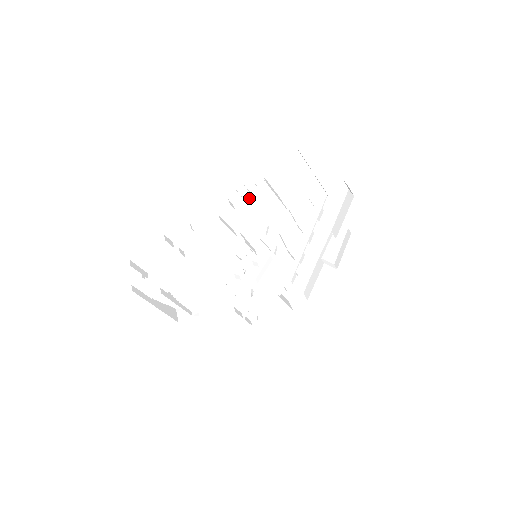
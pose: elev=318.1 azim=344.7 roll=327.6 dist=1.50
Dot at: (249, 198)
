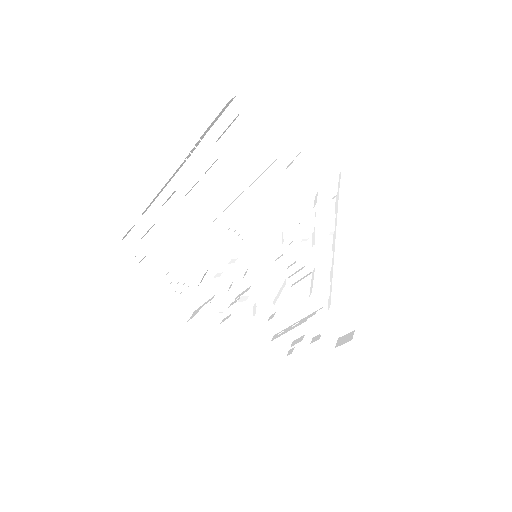
Dot at: (215, 173)
